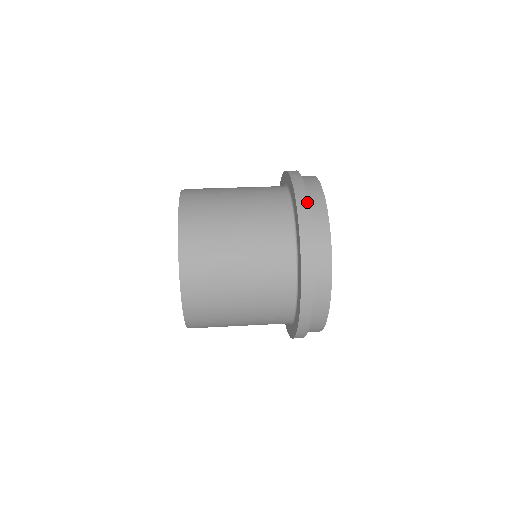
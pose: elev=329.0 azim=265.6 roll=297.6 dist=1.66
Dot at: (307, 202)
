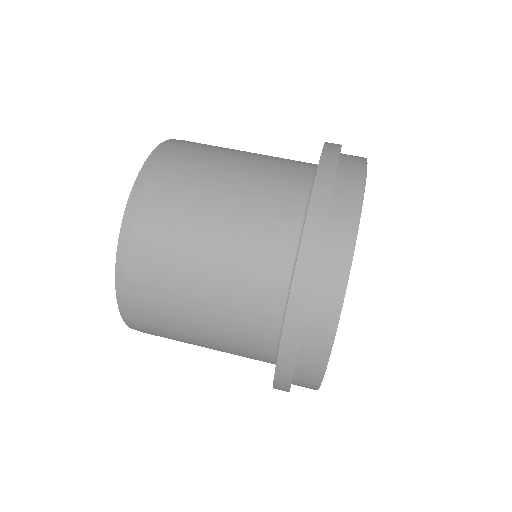
Dot at: (339, 152)
